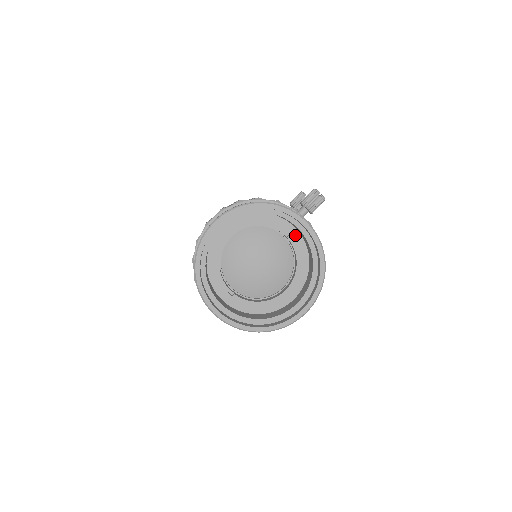
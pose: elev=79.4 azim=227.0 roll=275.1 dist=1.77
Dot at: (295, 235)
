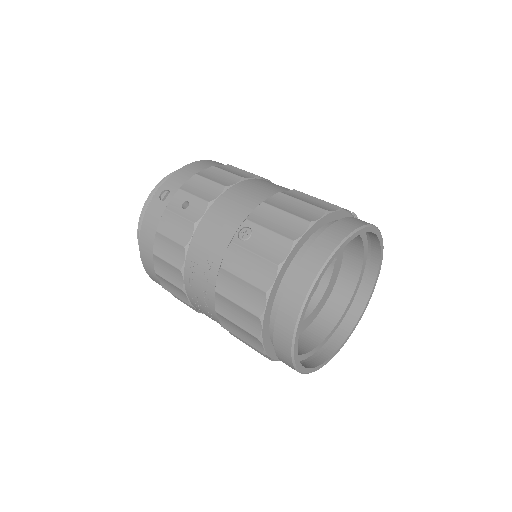
Dot at: (339, 261)
